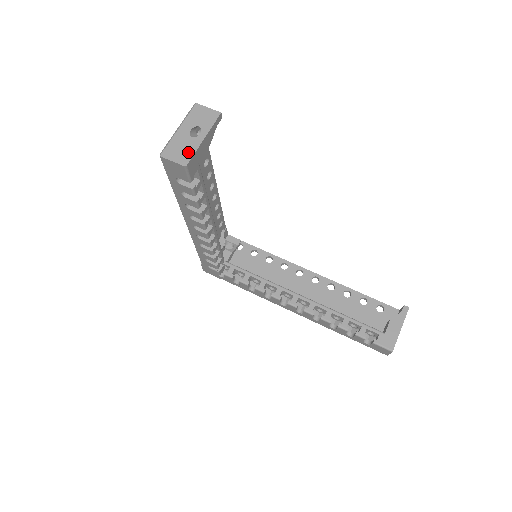
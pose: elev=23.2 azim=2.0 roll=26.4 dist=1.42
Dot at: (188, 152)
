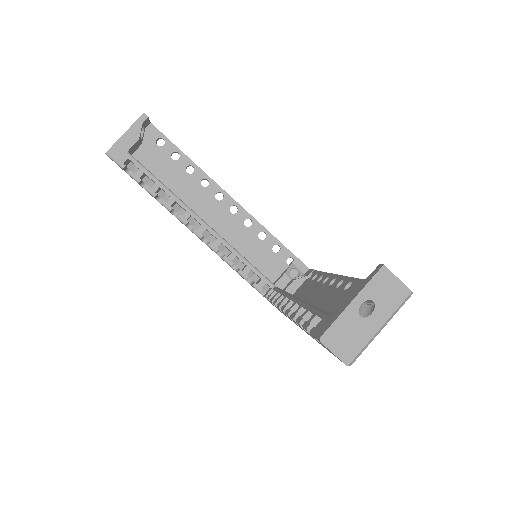
Dot at: (114, 146)
